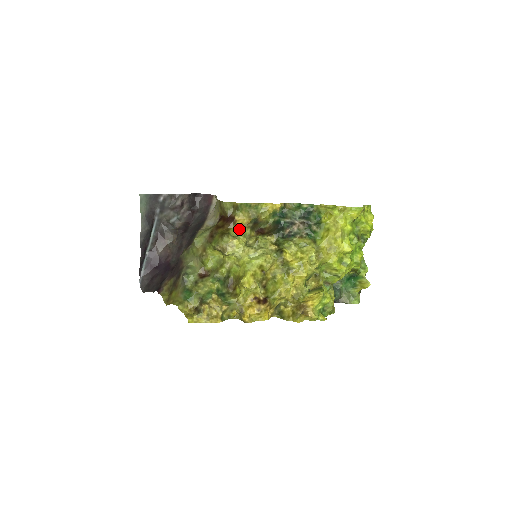
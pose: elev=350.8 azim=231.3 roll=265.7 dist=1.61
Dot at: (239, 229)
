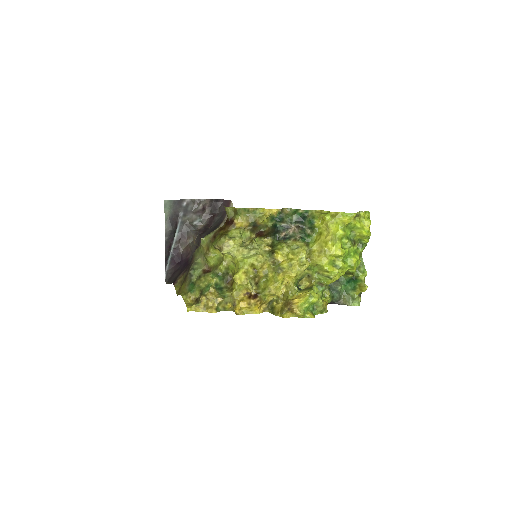
Dot at: (237, 231)
